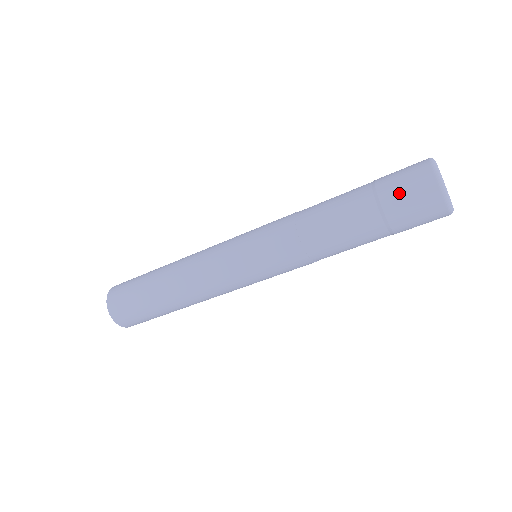
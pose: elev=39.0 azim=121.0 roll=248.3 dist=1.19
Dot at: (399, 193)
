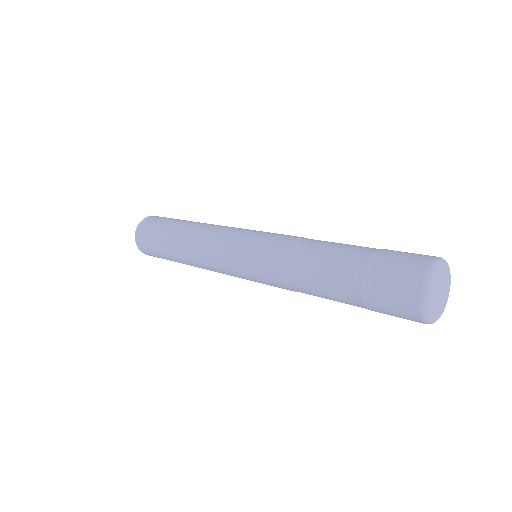
Dot at: occluded
